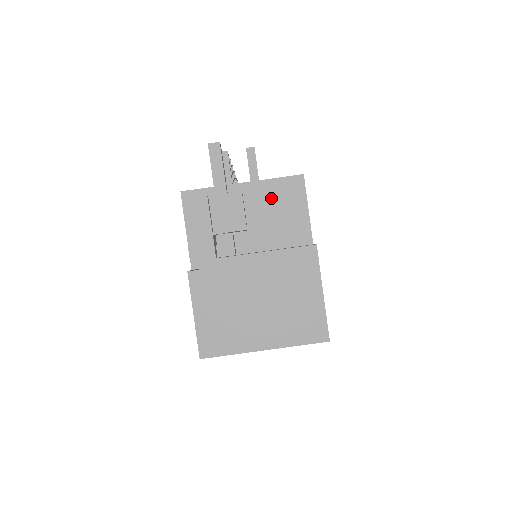
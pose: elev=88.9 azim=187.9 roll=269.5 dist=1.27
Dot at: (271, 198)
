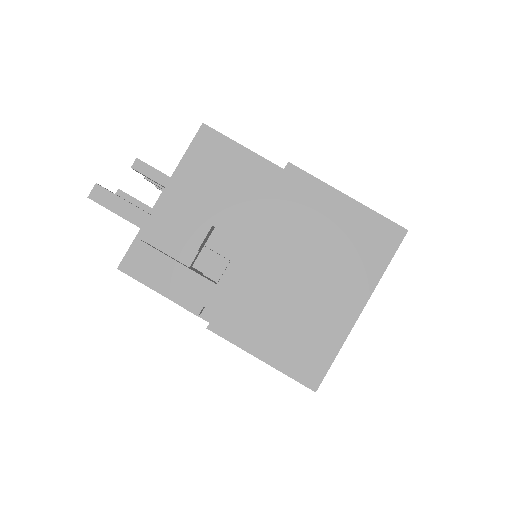
Dot at: (201, 177)
